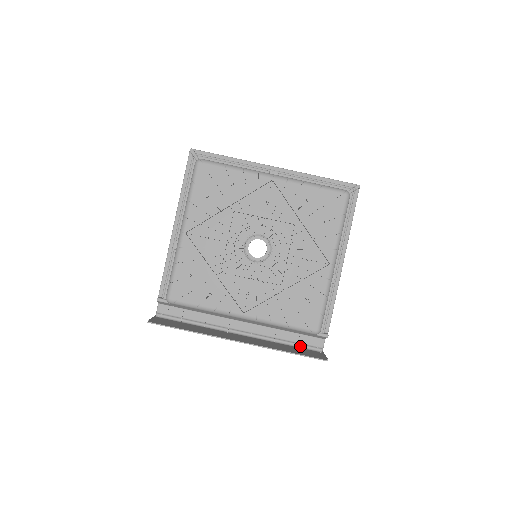
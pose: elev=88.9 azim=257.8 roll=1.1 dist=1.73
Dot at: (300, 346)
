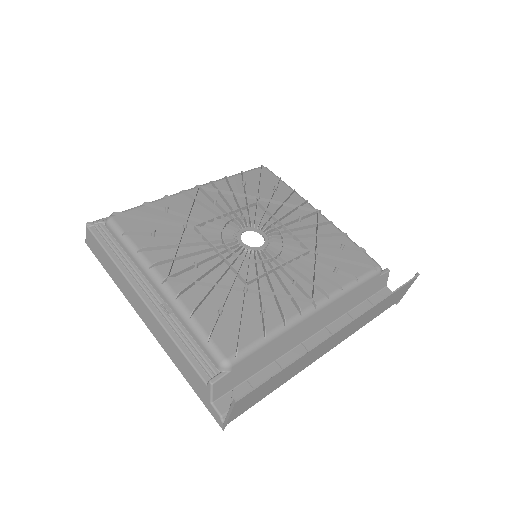
Dot at: occluded
